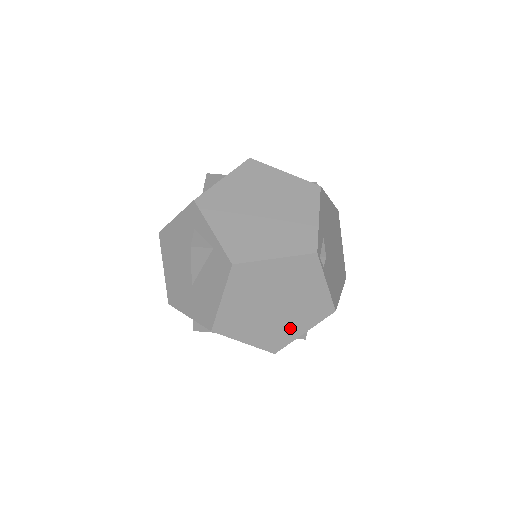
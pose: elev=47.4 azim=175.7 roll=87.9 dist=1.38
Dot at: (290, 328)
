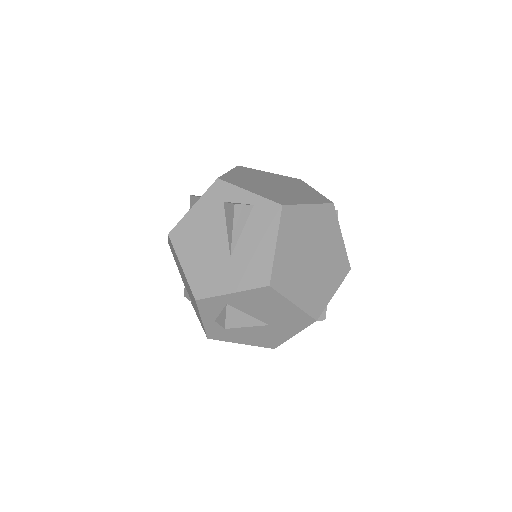
Dot at: (324, 287)
